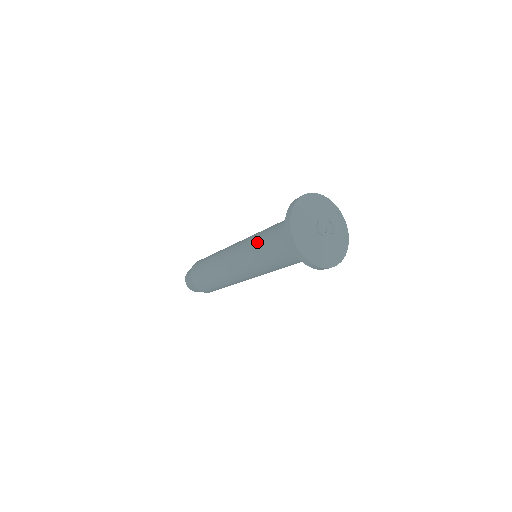
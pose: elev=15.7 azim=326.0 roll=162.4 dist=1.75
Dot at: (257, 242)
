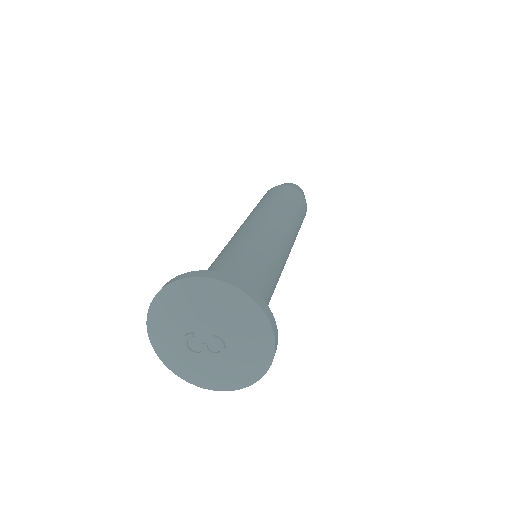
Dot at: occluded
